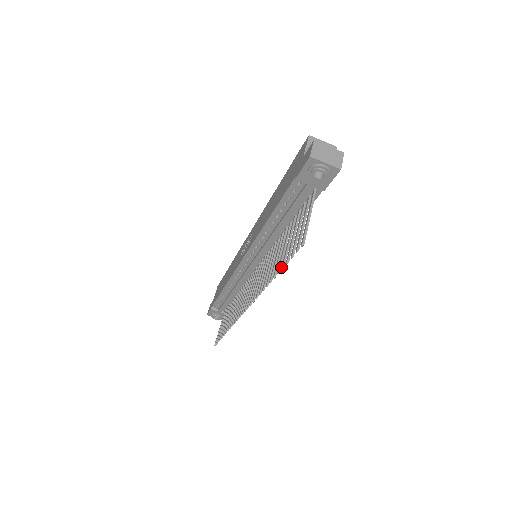
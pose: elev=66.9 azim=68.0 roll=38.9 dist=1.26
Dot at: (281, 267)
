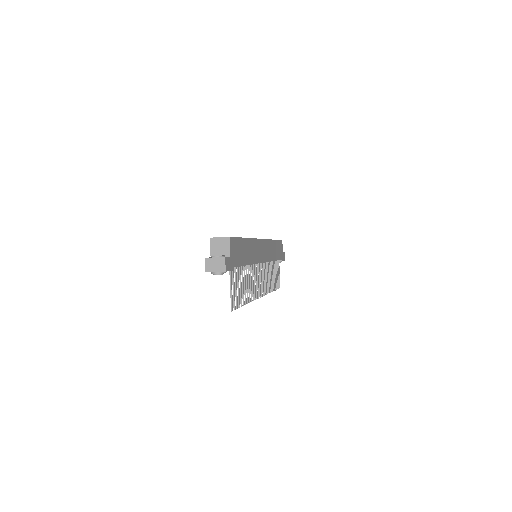
Dot at: (241, 306)
